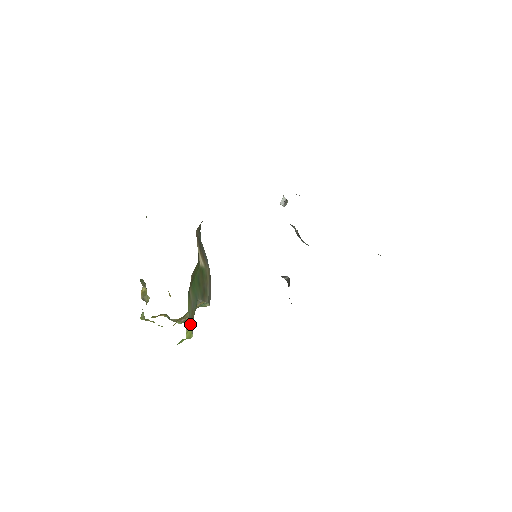
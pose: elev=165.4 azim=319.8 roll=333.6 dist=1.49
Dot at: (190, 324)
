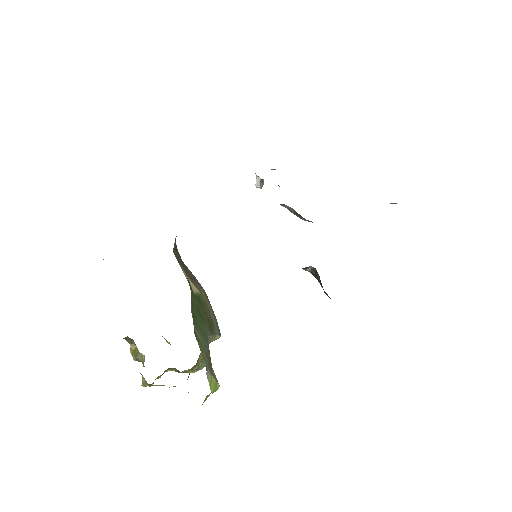
Dot at: (210, 373)
